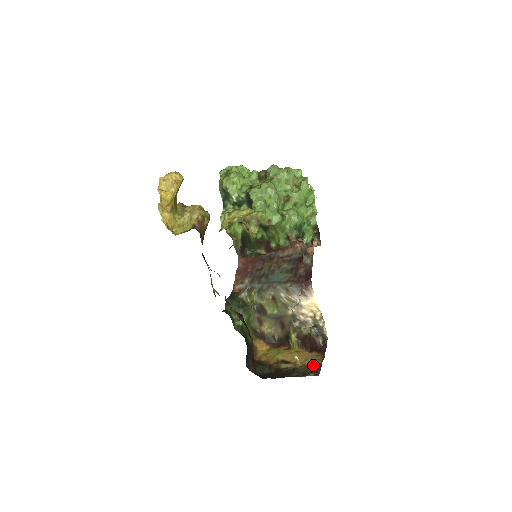
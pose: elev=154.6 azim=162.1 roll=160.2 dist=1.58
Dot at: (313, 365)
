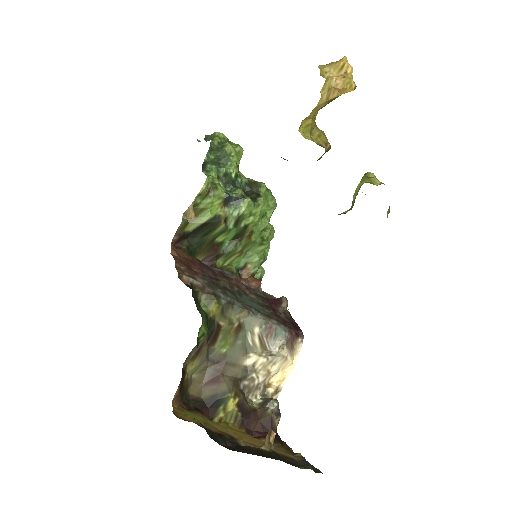
Dot at: (291, 456)
